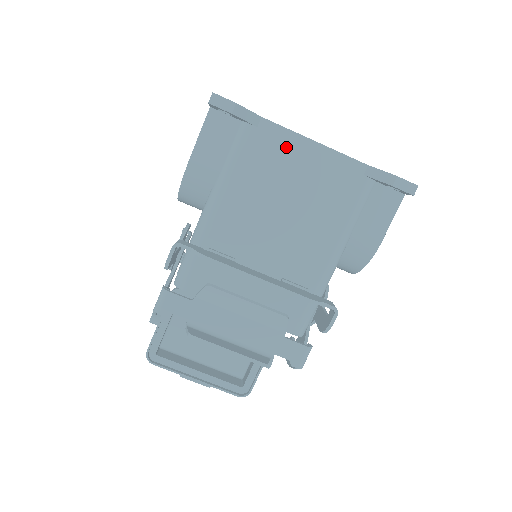
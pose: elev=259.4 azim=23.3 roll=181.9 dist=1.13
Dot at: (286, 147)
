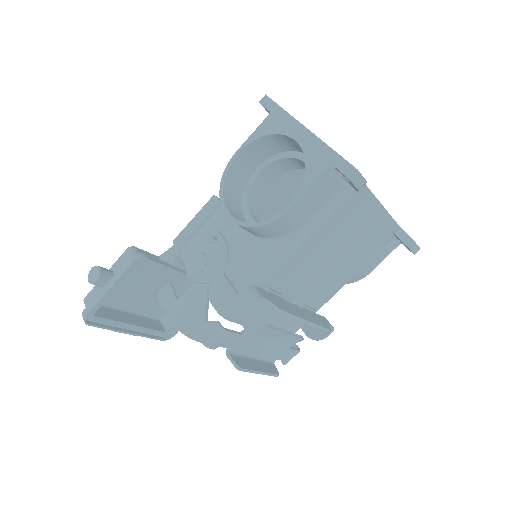
Dot at: (365, 210)
